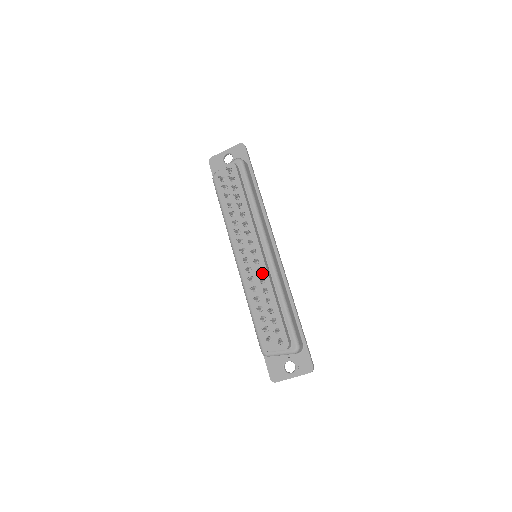
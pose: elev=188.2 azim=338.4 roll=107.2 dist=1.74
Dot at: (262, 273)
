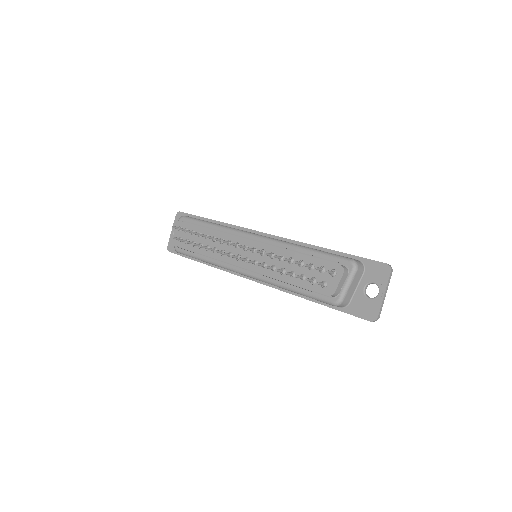
Dot at: (266, 251)
